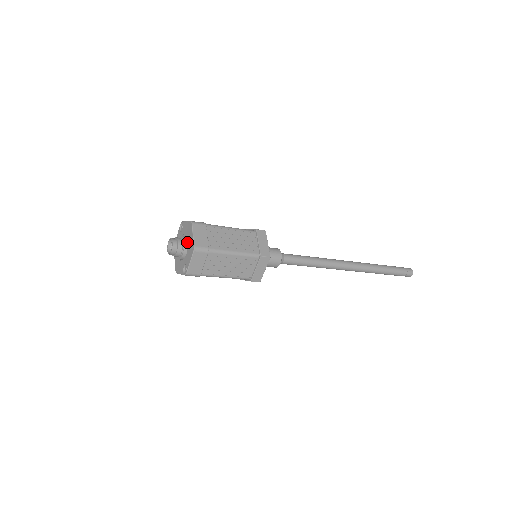
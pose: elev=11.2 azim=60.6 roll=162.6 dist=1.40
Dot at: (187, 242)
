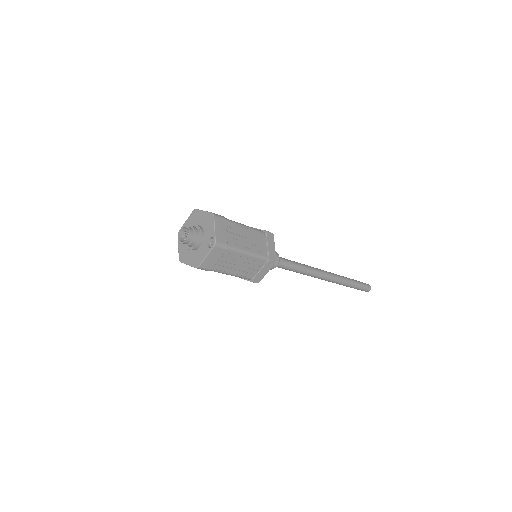
Dot at: (199, 226)
